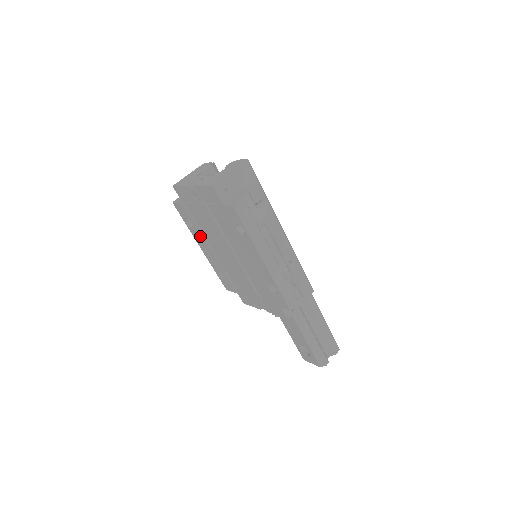
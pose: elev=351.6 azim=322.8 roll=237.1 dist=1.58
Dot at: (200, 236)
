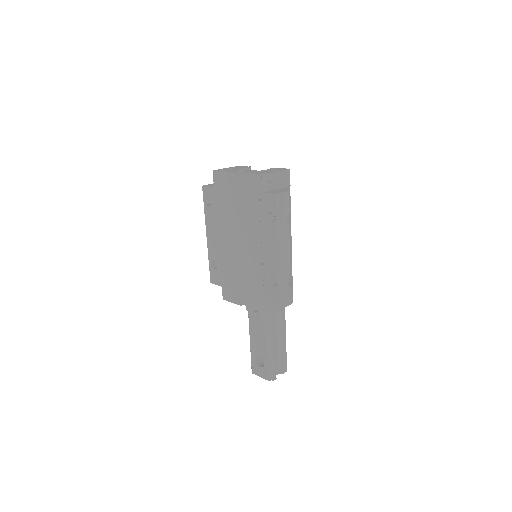
Dot at: (215, 222)
